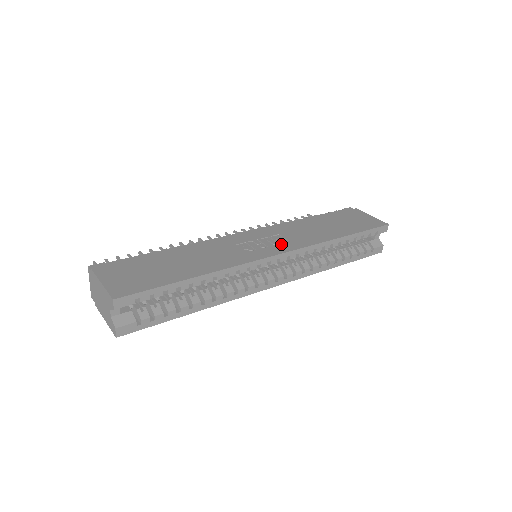
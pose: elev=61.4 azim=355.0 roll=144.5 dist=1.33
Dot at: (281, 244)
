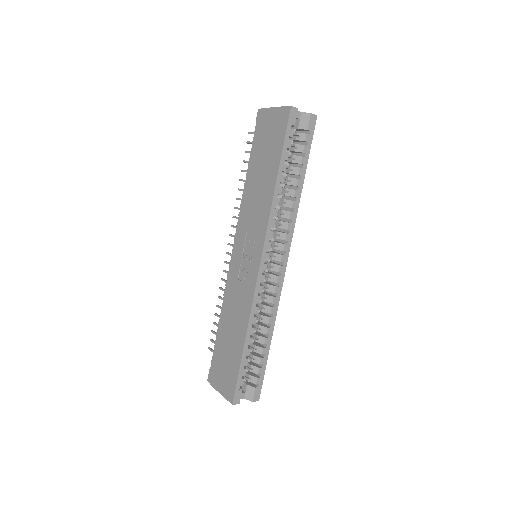
Dot at: (254, 246)
